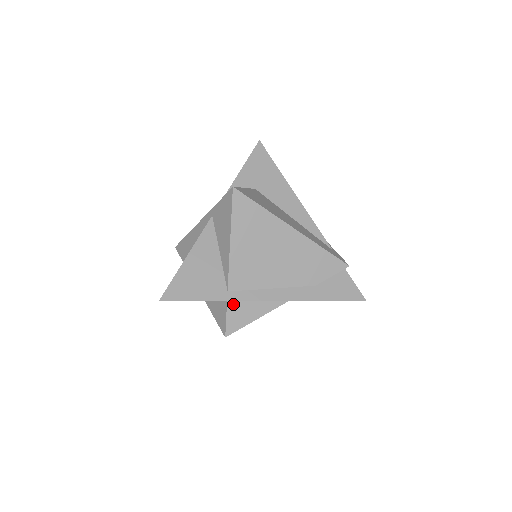
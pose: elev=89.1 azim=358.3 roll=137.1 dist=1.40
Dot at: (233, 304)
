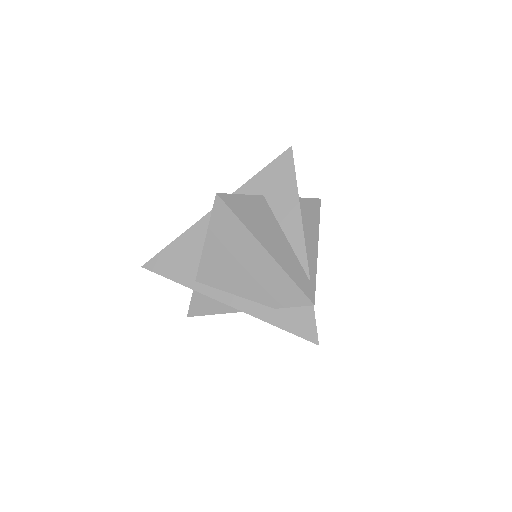
Dot at: (198, 293)
